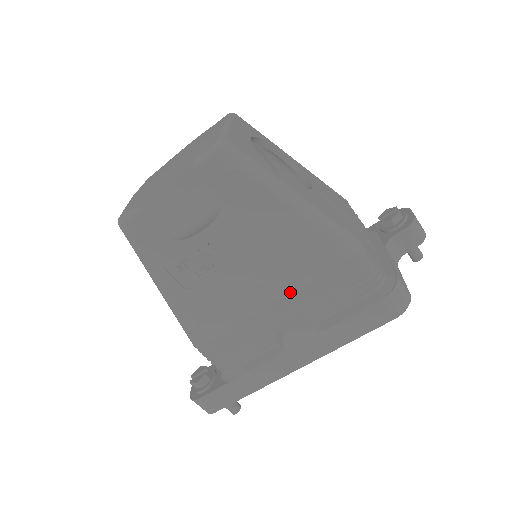
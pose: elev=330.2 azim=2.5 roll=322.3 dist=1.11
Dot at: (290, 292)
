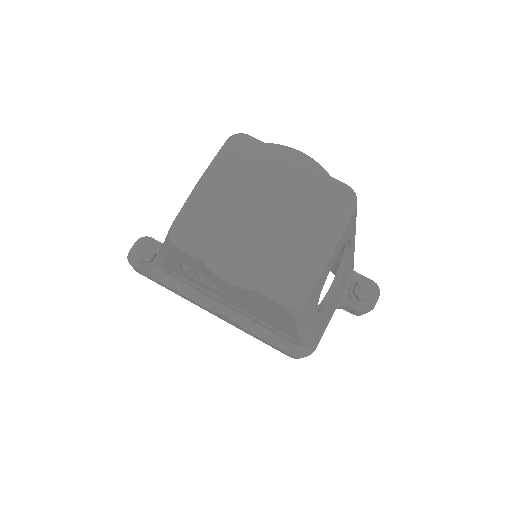
Dot at: (249, 319)
